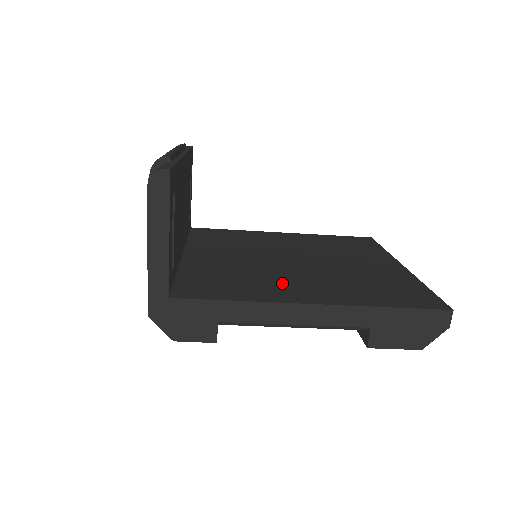
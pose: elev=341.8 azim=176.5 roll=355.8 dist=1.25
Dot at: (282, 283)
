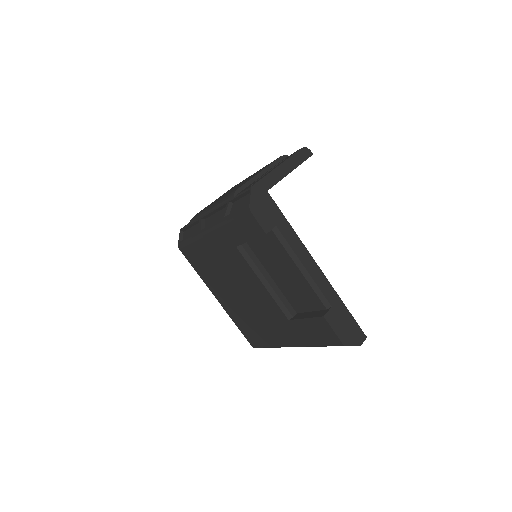
Dot at: occluded
